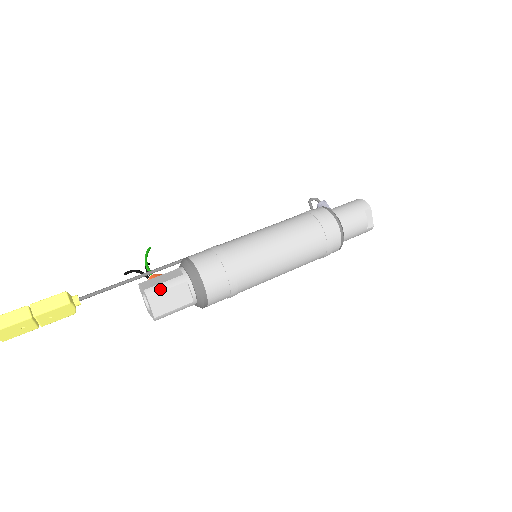
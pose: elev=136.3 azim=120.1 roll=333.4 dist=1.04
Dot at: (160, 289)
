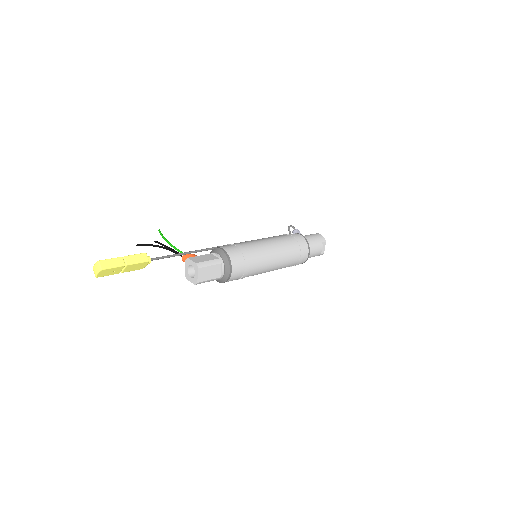
Dot at: (206, 265)
